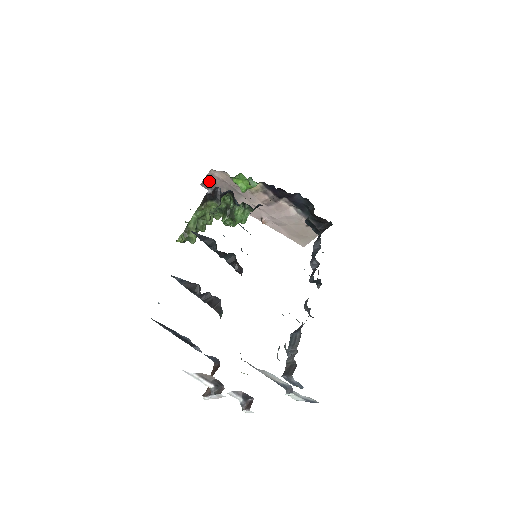
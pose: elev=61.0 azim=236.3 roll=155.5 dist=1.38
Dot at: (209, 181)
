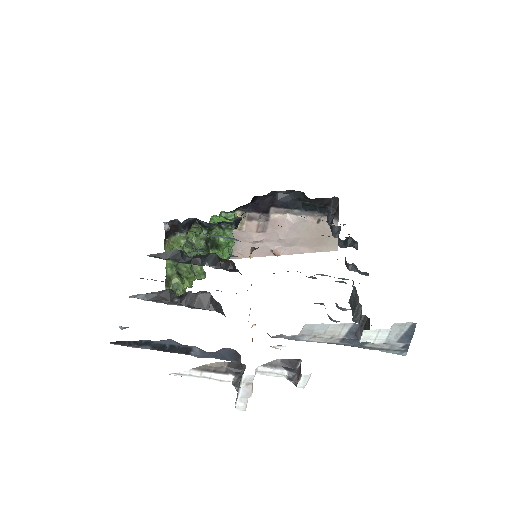
Dot at: occluded
